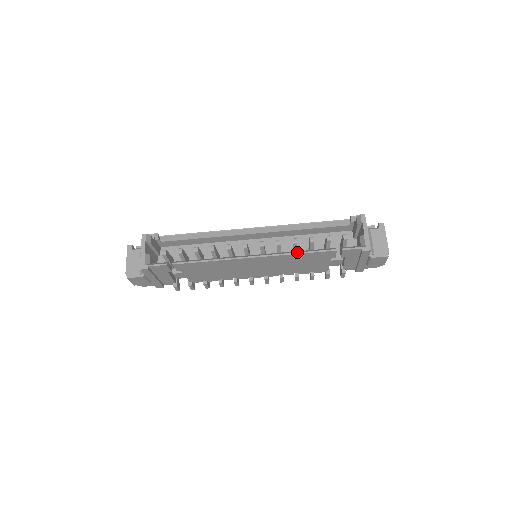
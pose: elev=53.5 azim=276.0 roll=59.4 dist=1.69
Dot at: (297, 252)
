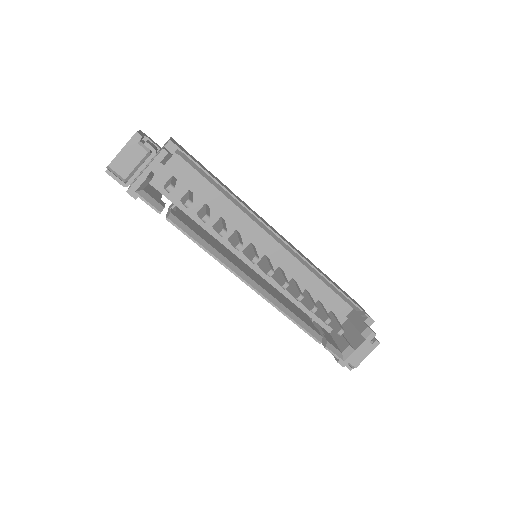
Dot at: (290, 317)
